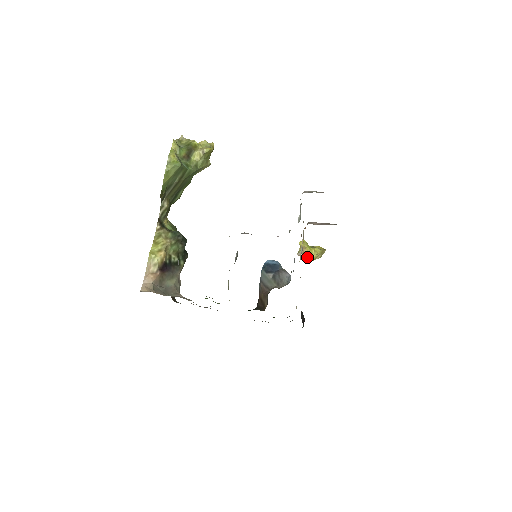
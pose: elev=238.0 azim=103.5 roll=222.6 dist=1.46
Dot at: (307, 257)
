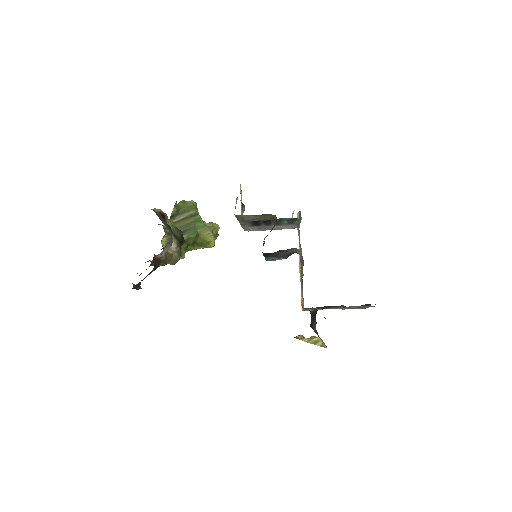
Dot at: (306, 340)
